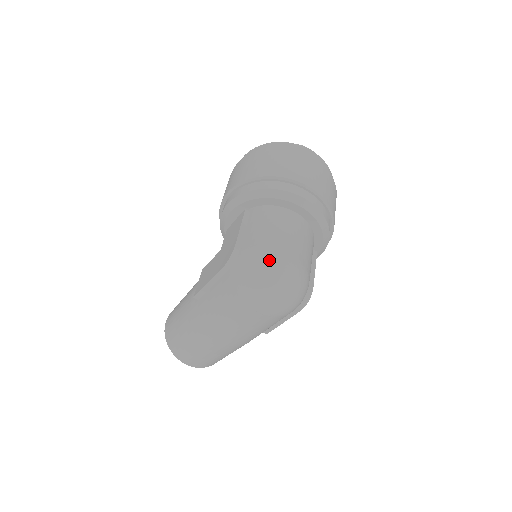
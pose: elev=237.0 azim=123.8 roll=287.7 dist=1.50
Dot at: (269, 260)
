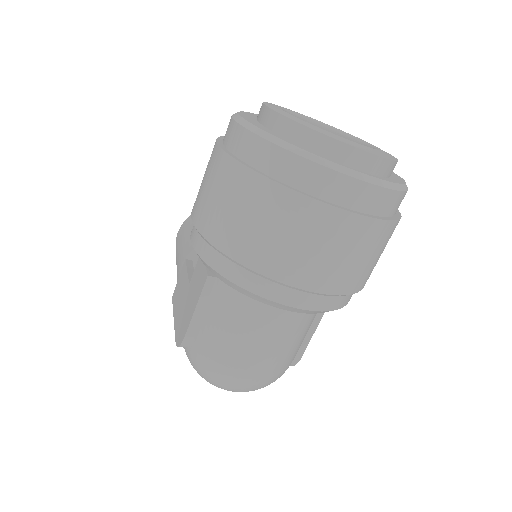
Dot at: (220, 377)
